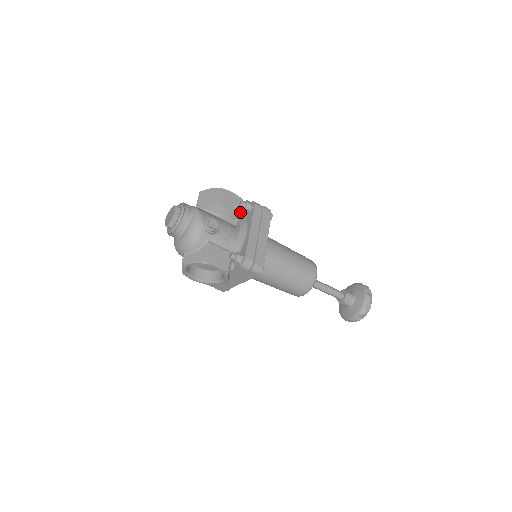
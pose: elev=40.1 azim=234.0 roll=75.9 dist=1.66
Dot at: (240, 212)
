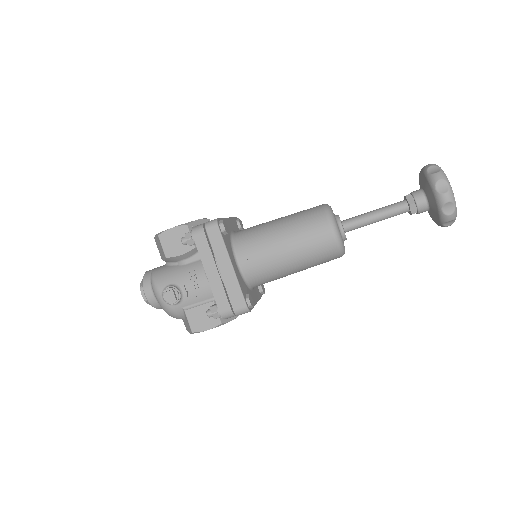
Dot at: occluded
